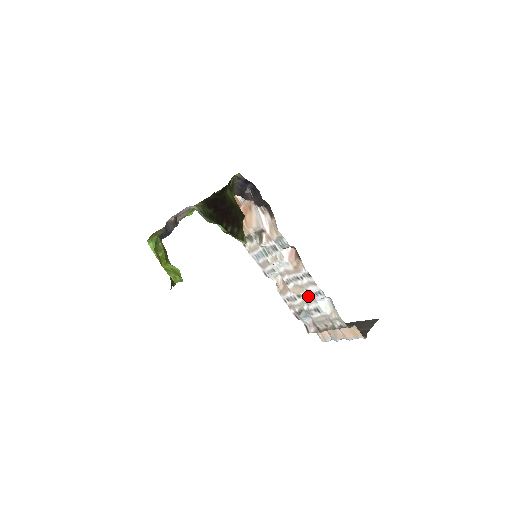
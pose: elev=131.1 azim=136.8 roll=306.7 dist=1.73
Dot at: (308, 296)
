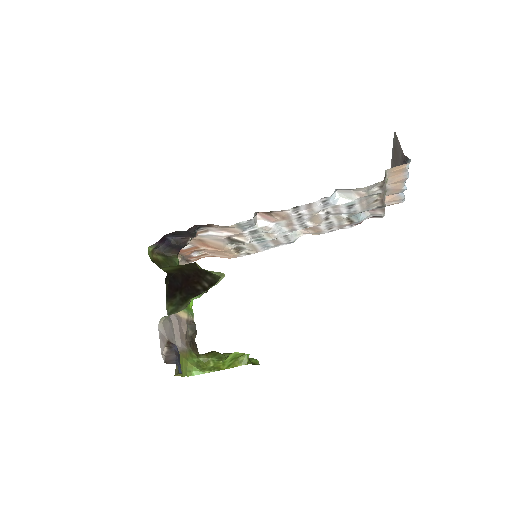
Dot at: (328, 211)
